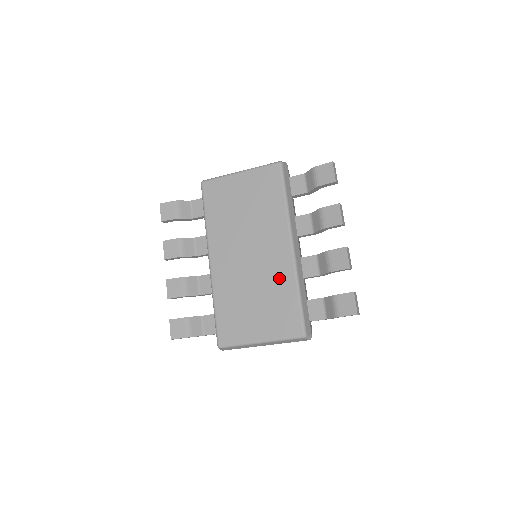
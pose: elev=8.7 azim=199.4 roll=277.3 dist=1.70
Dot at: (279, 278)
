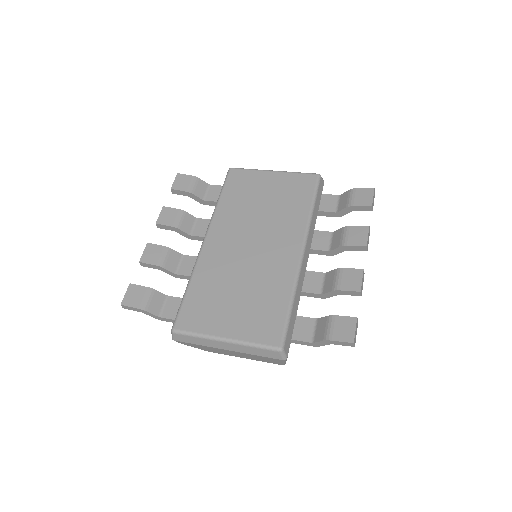
Dot at: (275, 278)
